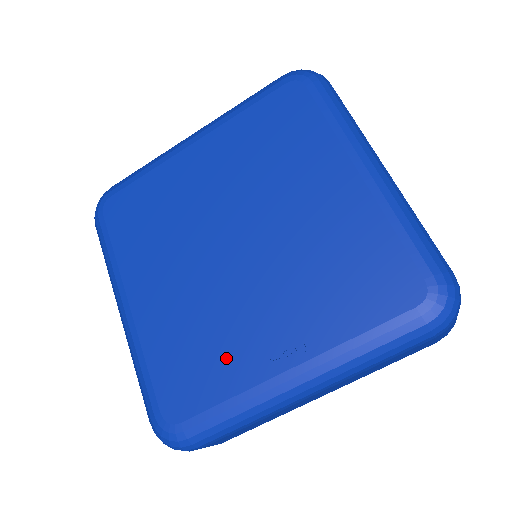
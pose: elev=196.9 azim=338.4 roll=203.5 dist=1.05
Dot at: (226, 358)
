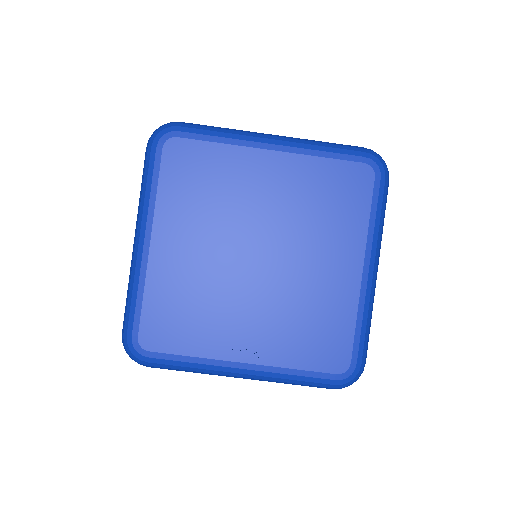
Dot at: (205, 330)
